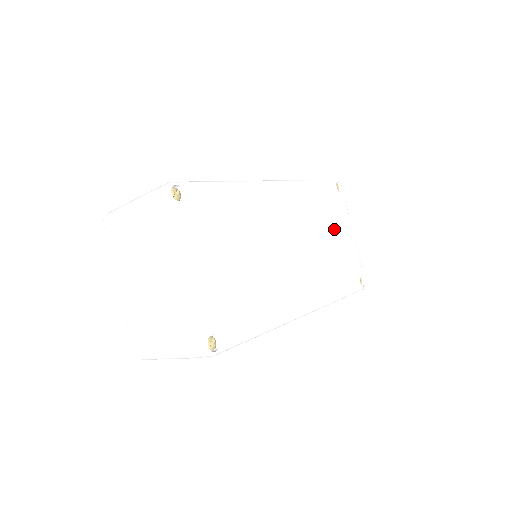
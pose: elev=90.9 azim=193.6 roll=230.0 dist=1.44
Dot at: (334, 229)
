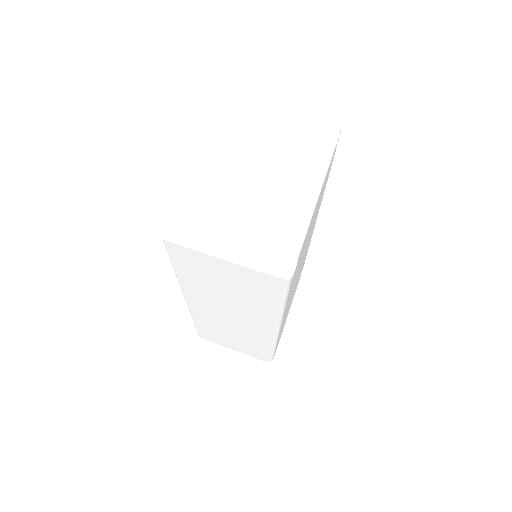
Dot at: occluded
